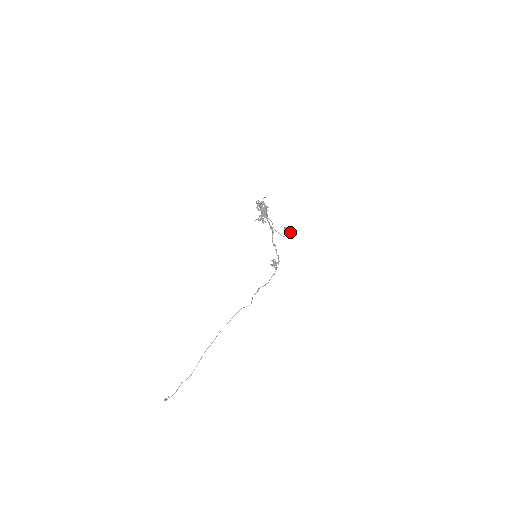
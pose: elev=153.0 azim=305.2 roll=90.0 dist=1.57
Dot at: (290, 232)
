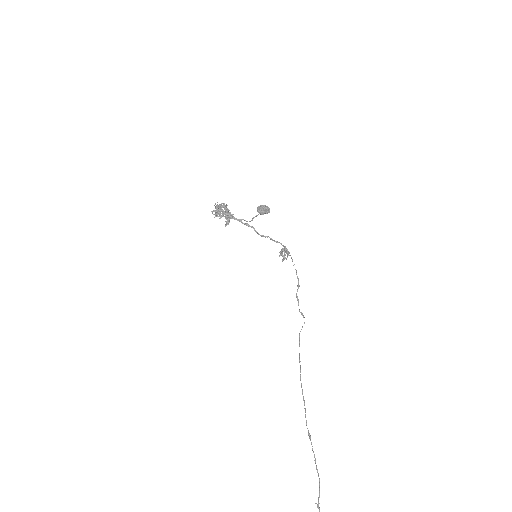
Dot at: (263, 205)
